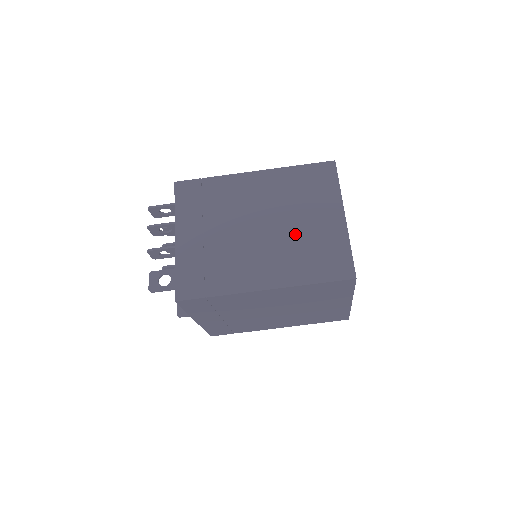
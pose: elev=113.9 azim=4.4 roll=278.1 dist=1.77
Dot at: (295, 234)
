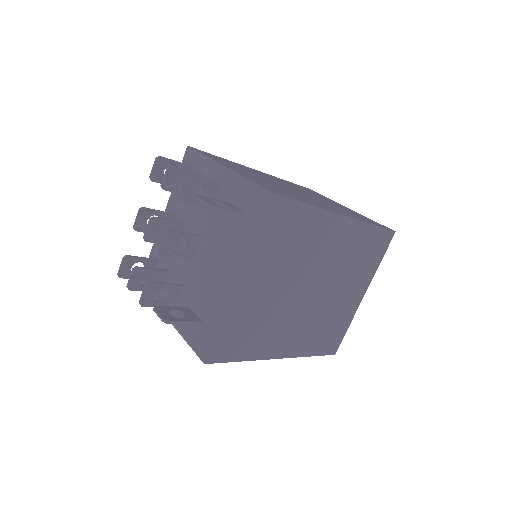
Dot at: (327, 202)
